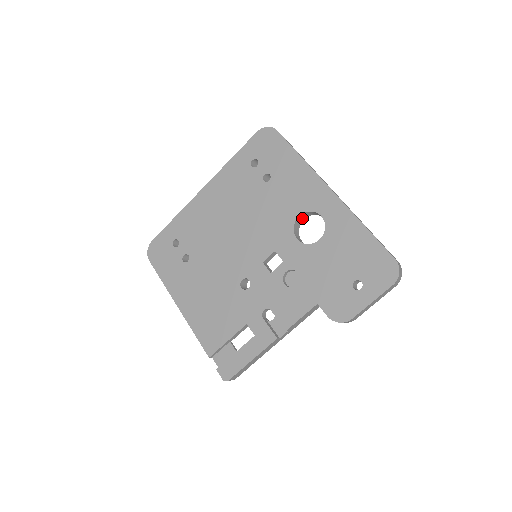
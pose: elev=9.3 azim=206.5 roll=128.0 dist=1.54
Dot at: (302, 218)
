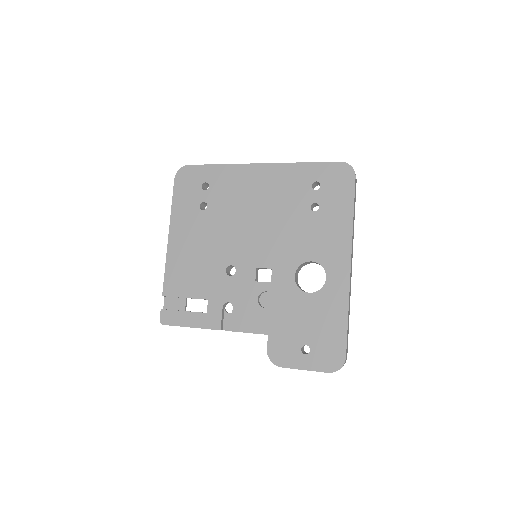
Dot at: (312, 262)
